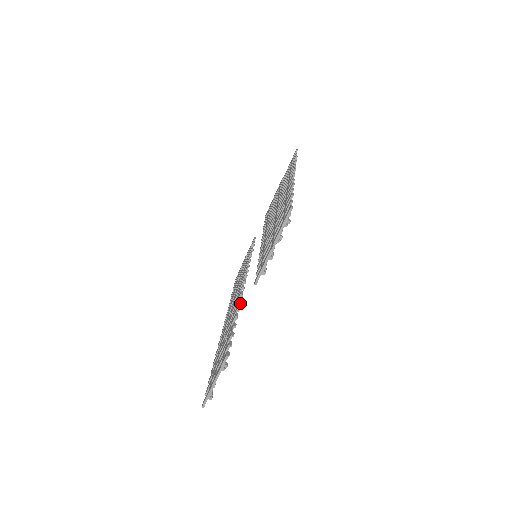
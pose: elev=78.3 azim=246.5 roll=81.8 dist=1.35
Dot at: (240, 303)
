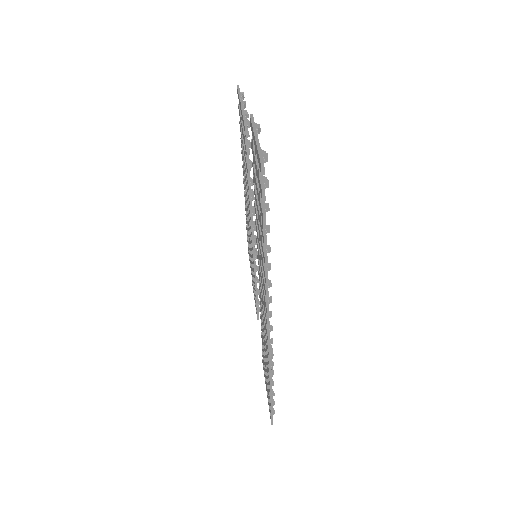
Dot at: occluded
